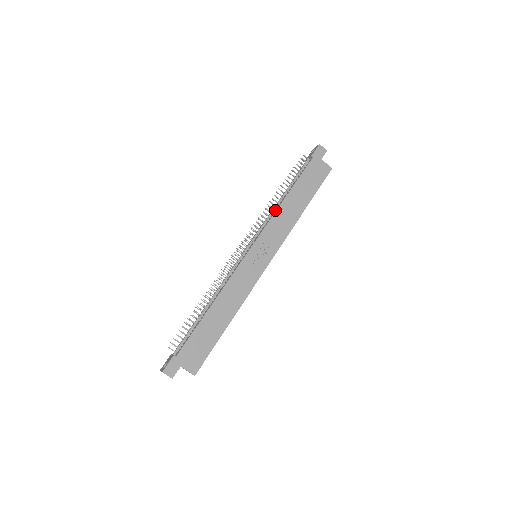
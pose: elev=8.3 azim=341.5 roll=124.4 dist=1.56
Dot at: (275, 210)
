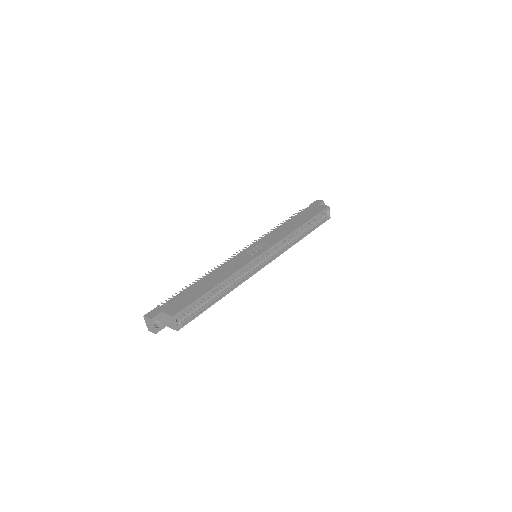
Dot at: occluded
